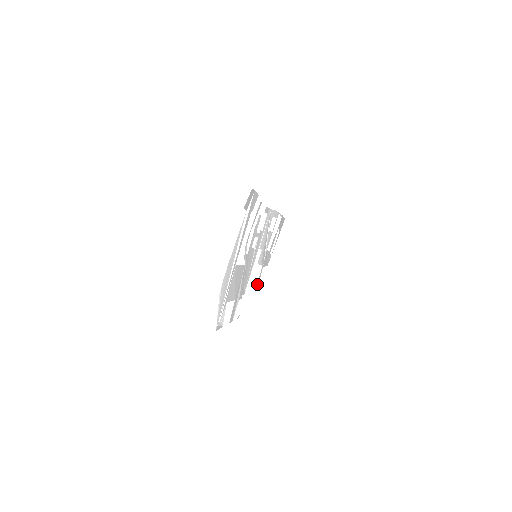
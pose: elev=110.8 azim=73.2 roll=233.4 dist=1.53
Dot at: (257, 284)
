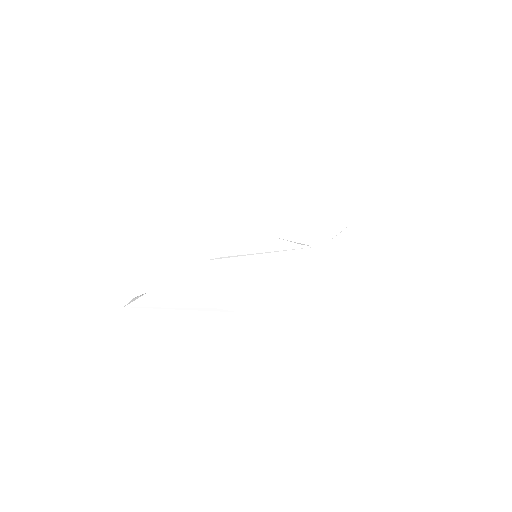
Dot at: occluded
